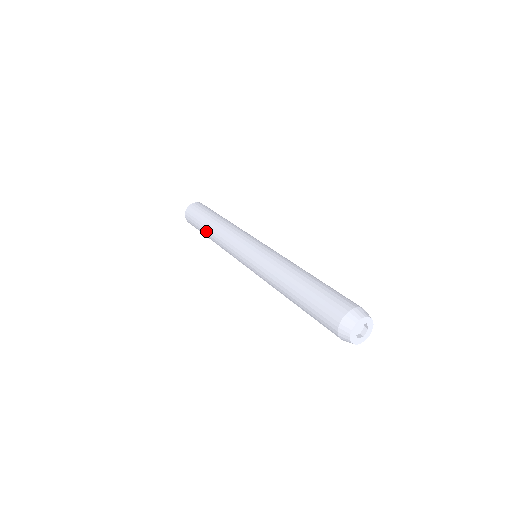
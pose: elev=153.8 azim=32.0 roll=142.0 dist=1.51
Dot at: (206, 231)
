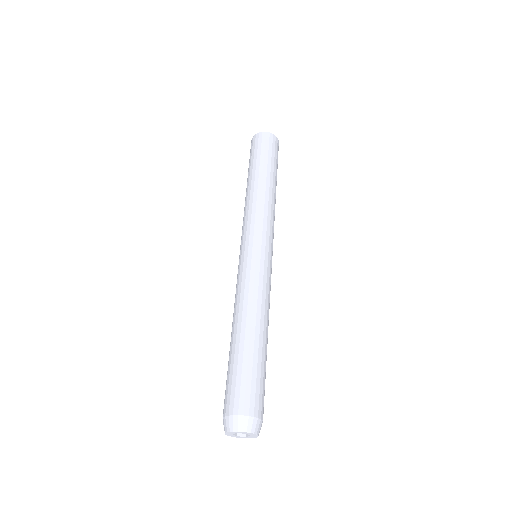
Dot at: (254, 176)
